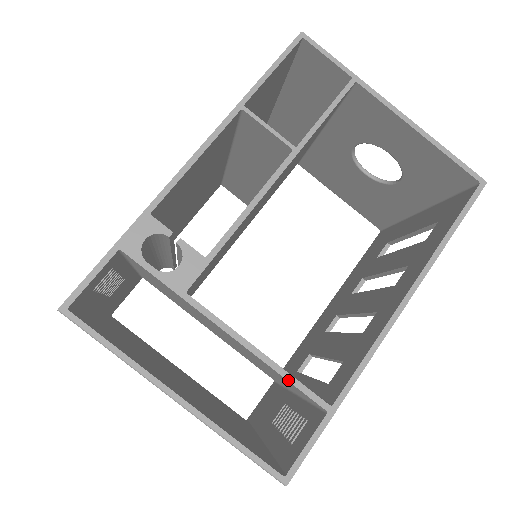
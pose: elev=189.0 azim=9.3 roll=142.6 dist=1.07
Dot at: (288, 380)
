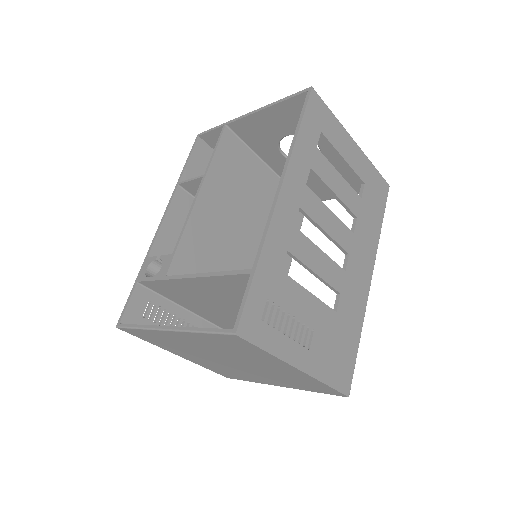
Dot at: (223, 275)
